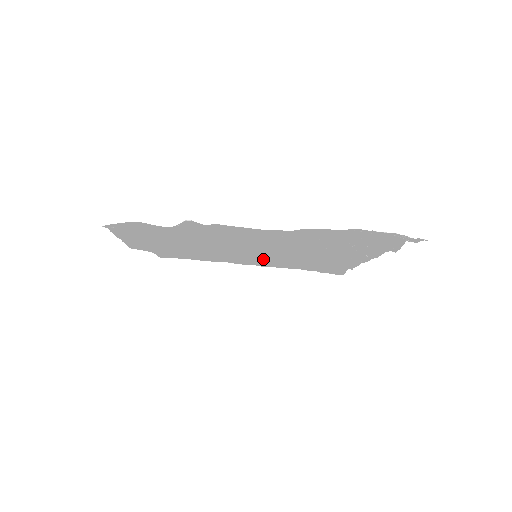
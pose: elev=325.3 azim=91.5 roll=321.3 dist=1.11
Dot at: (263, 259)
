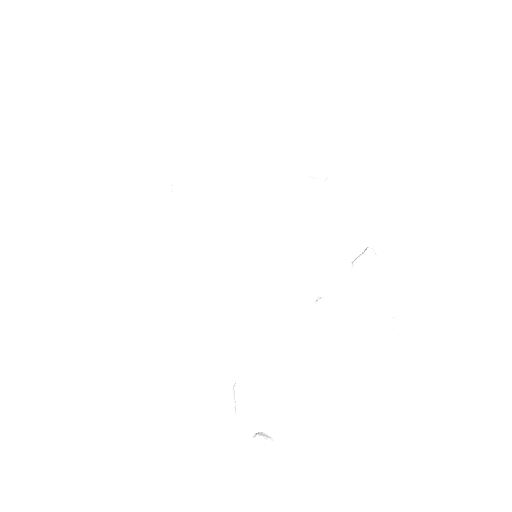
Dot at: (253, 228)
